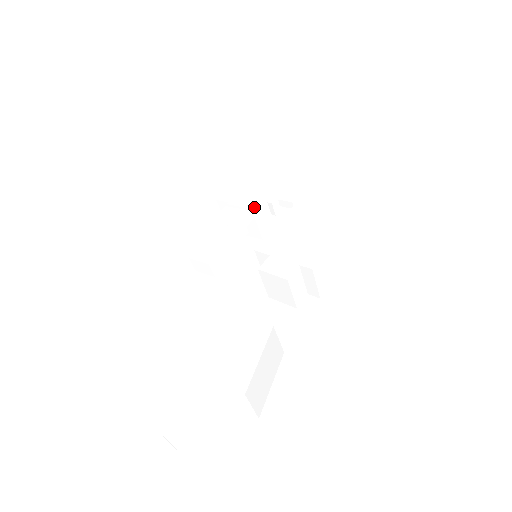
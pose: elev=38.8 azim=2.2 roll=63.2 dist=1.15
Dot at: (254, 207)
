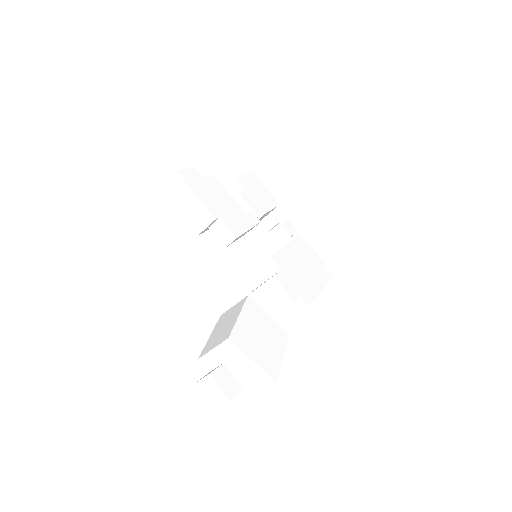
Dot at: occluded
